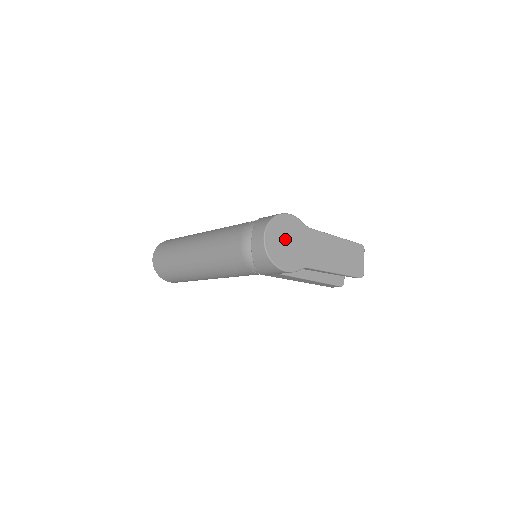
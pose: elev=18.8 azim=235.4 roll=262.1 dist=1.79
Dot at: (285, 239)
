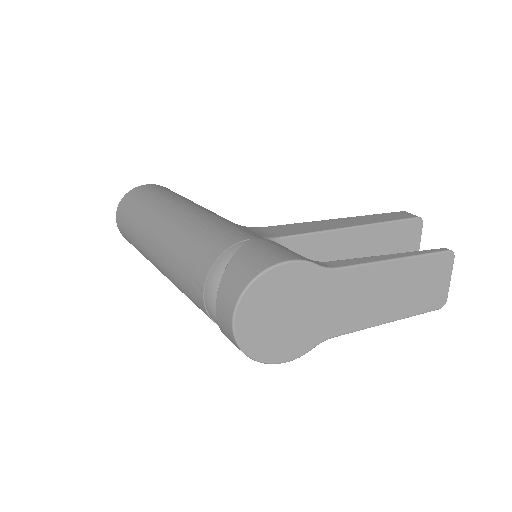
Dot at: (279, 312)
